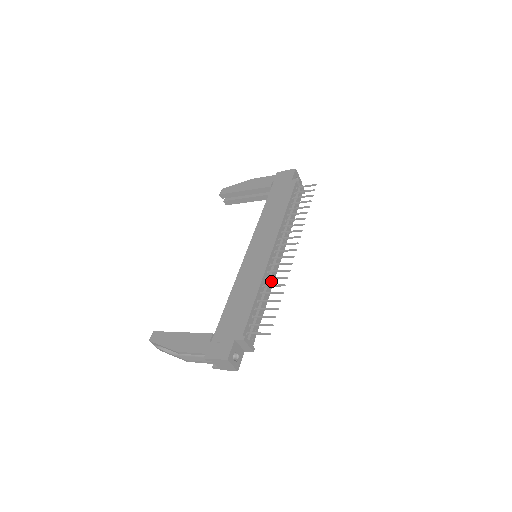
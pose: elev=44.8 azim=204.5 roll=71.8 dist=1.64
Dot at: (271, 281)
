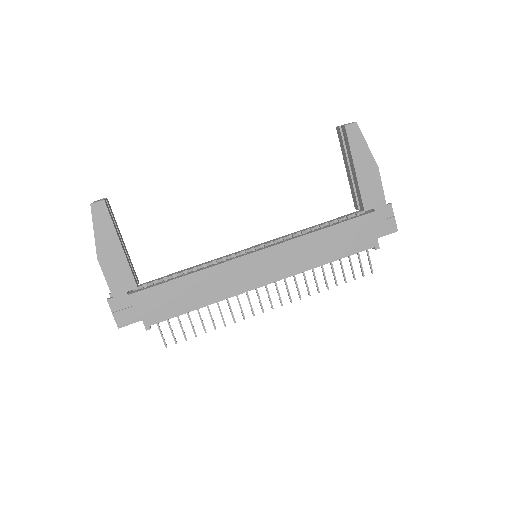
Dot at: occluded
